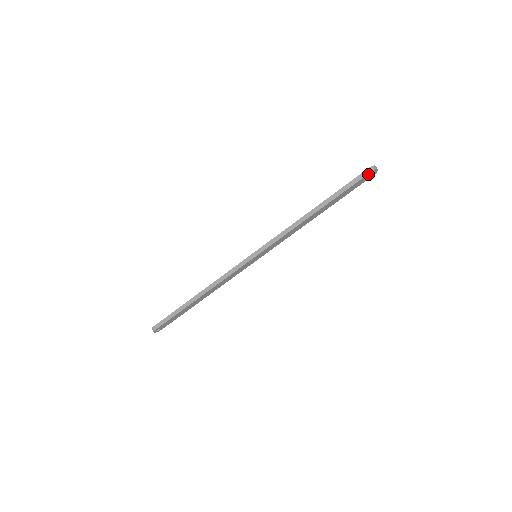
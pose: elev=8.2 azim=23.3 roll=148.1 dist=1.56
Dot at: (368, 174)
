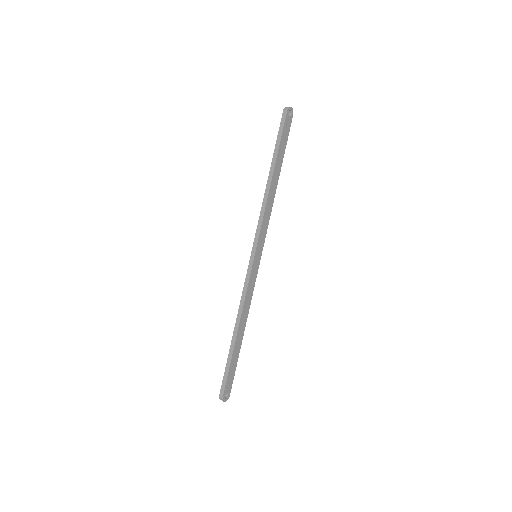
Dot at: (286, 116)
